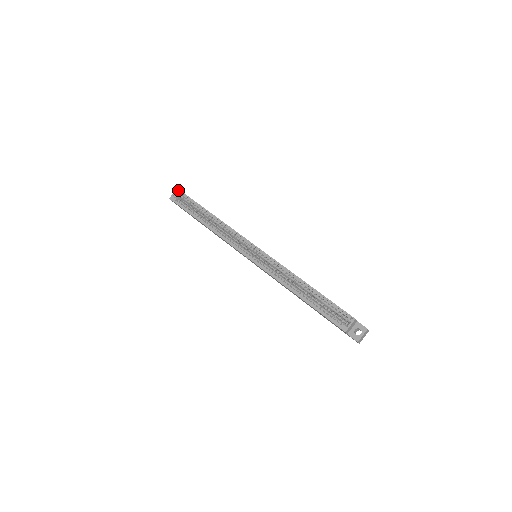
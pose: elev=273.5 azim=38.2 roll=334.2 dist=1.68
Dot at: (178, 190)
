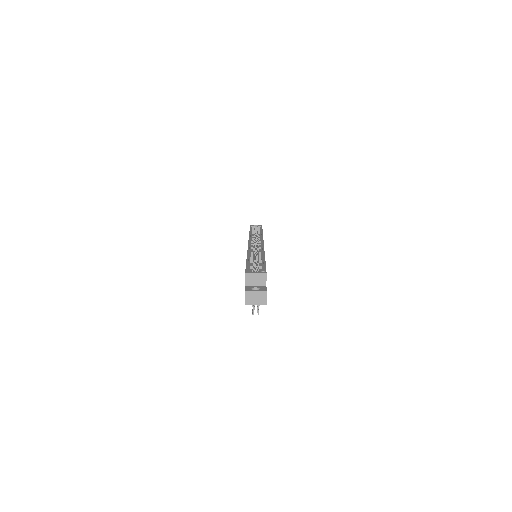
Dot at: occluded
